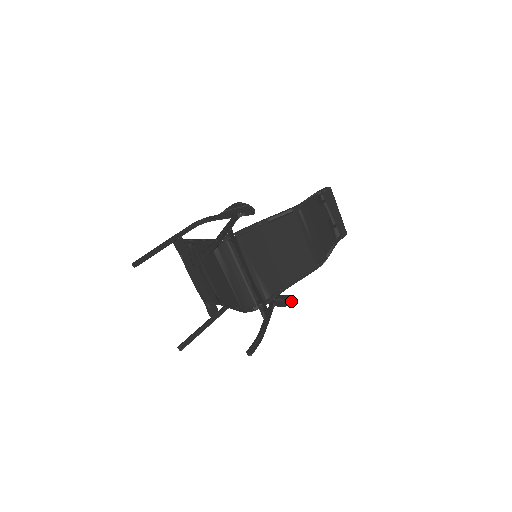
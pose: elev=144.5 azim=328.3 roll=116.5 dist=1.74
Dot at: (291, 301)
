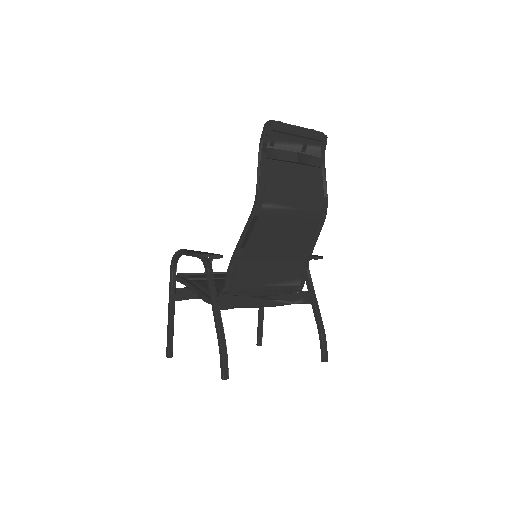
Dot at: (322, 258)
